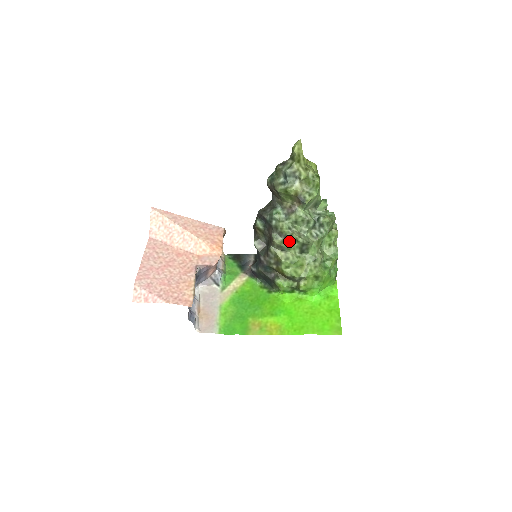
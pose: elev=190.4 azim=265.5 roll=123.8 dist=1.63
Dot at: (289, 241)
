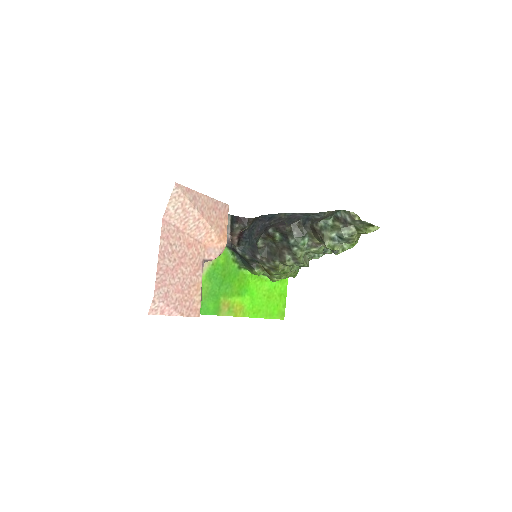
Dot at: (297, 265)
